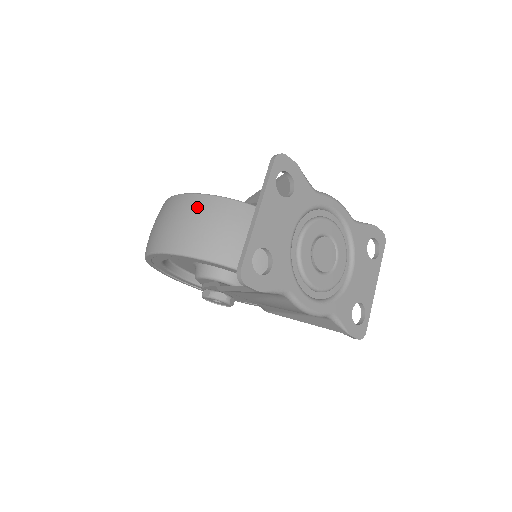
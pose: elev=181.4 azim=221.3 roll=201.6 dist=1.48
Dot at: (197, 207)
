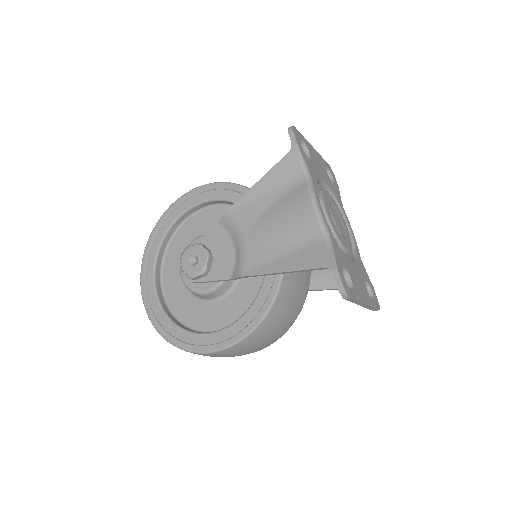
Dot at: occluded
